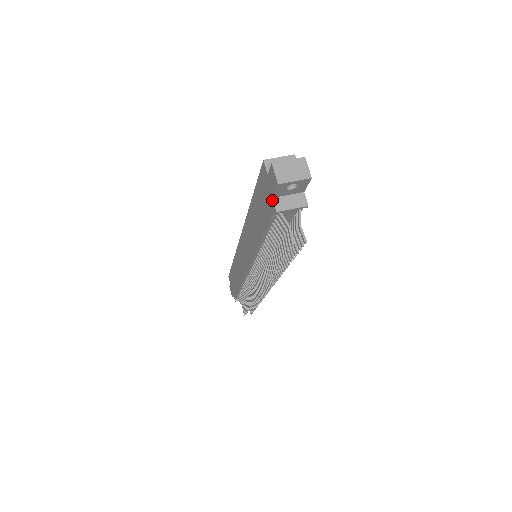
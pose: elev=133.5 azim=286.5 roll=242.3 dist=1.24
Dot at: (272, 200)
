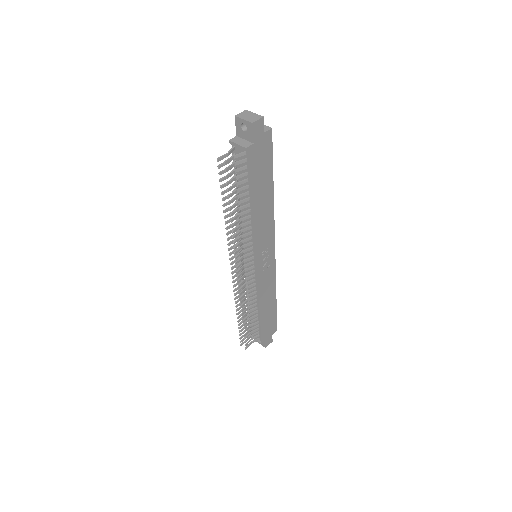
Dot at: (236, 138)
